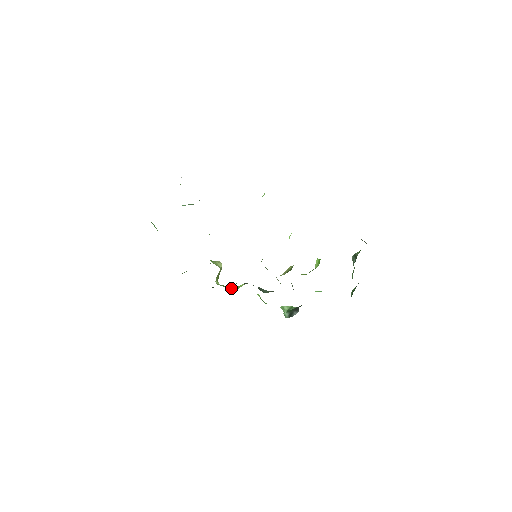
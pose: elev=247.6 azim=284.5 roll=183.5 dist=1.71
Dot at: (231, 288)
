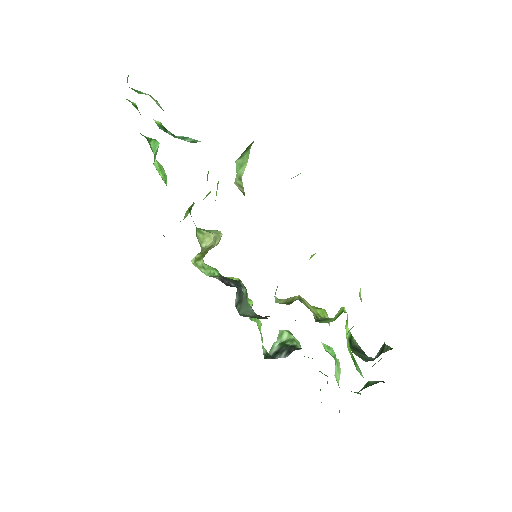
Dot at: occluded
